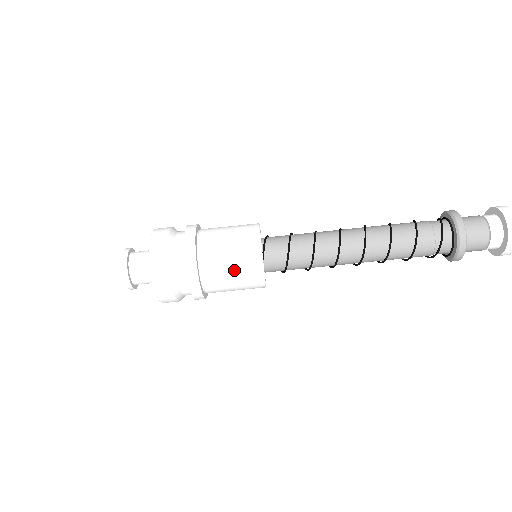
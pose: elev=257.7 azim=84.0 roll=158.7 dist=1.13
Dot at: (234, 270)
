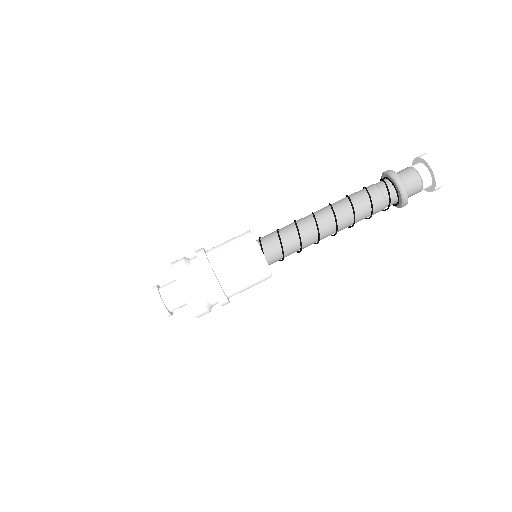
Dot at: (248, 277)
